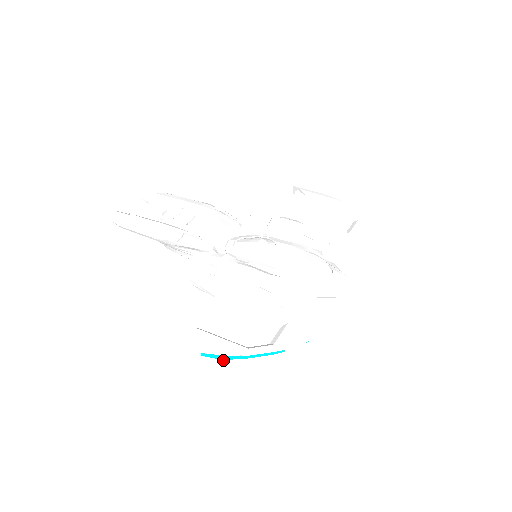
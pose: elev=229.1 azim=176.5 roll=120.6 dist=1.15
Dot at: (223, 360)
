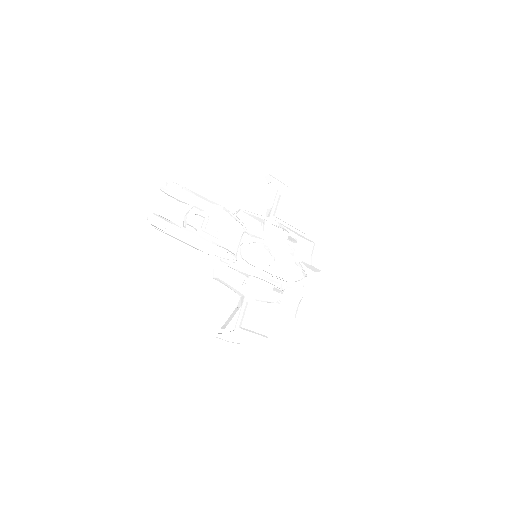
Dot at: occluded
